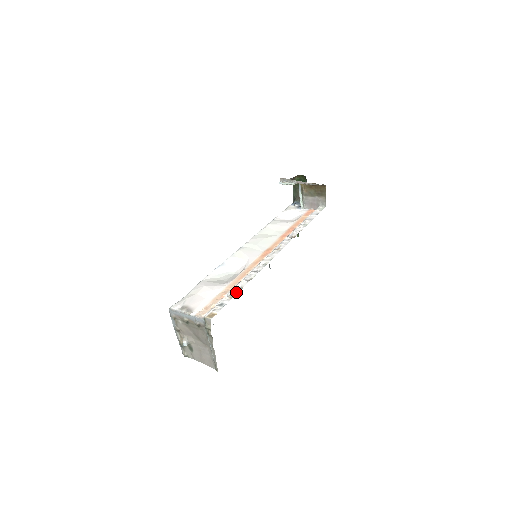
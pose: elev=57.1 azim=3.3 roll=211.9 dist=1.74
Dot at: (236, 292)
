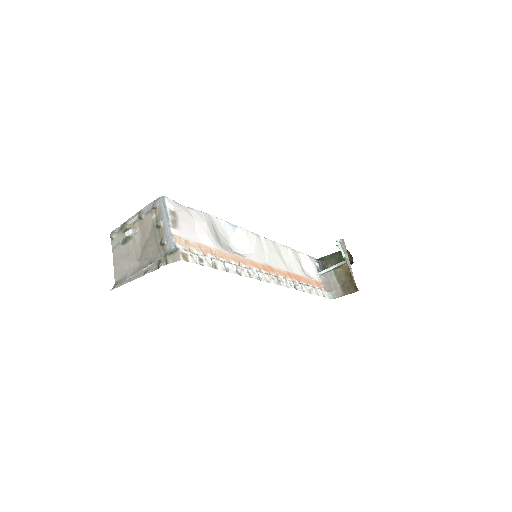
Dot at: (221, 267)
